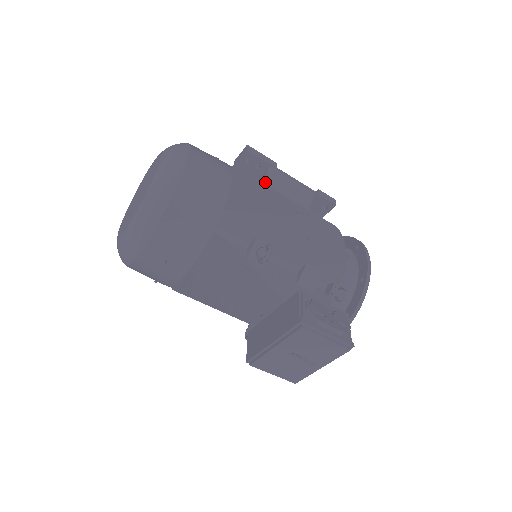
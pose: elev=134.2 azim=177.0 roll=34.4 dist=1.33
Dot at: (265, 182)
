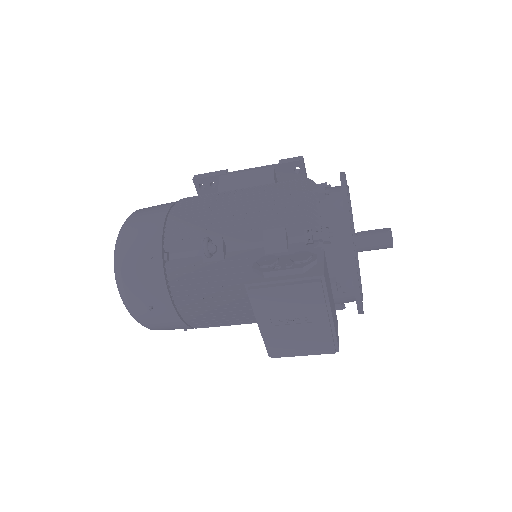
Dot at: (220, 191)
